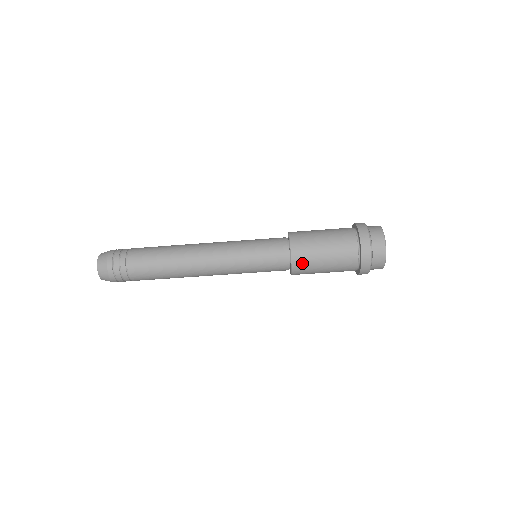
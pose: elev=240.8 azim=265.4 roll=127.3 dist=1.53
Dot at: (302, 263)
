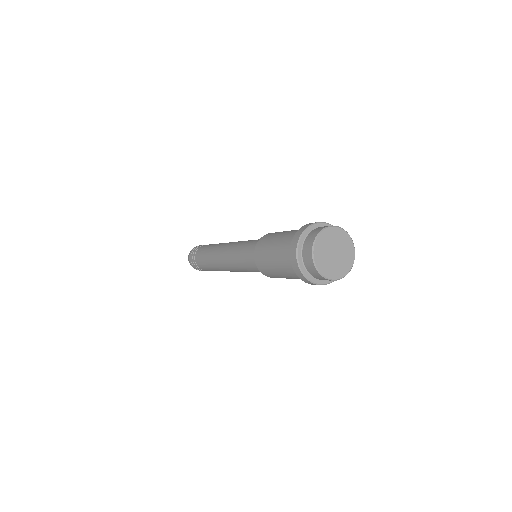
Dot at: (264, 269)
